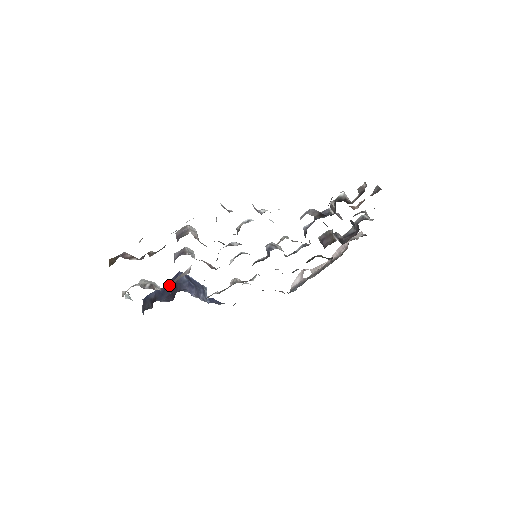
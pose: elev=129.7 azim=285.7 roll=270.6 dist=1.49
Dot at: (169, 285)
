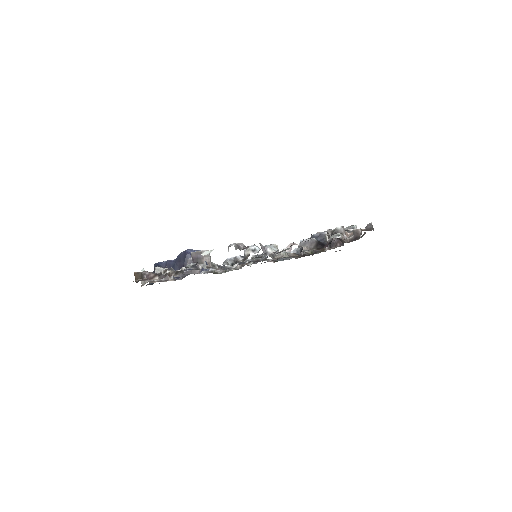
Dot at: (178, 261)
